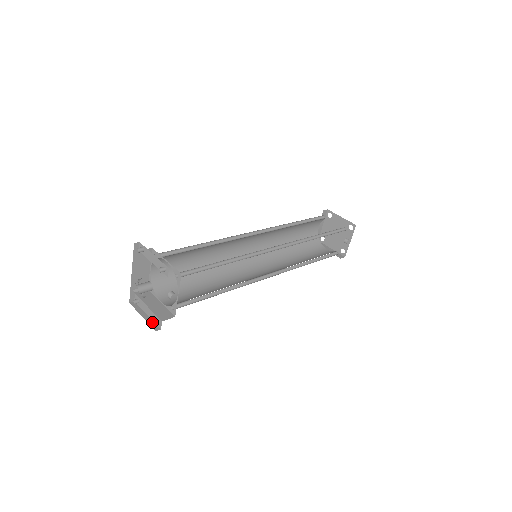
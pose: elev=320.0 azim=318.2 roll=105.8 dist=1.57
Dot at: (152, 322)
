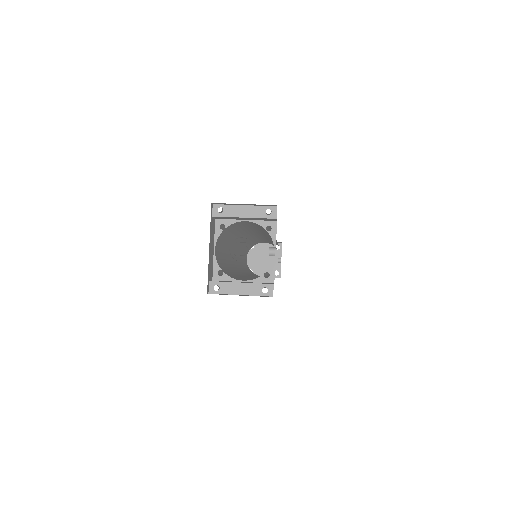
Dot at: occluded
